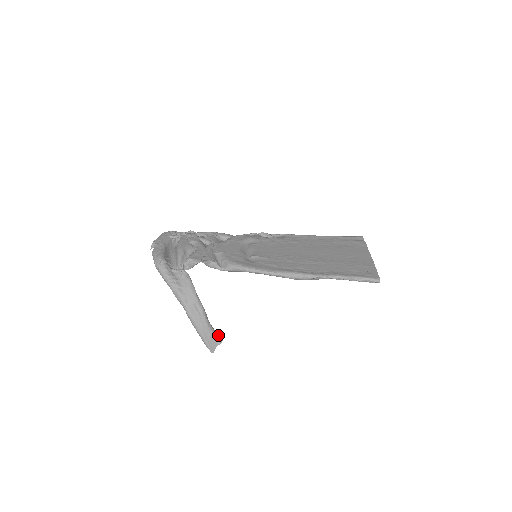
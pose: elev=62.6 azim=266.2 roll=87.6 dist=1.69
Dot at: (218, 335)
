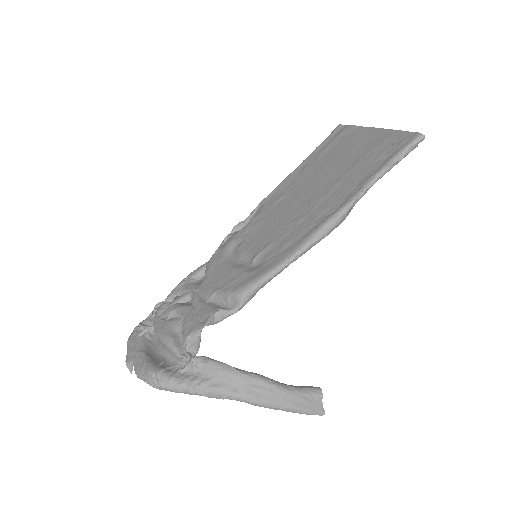
Dot at: (310, 388)
